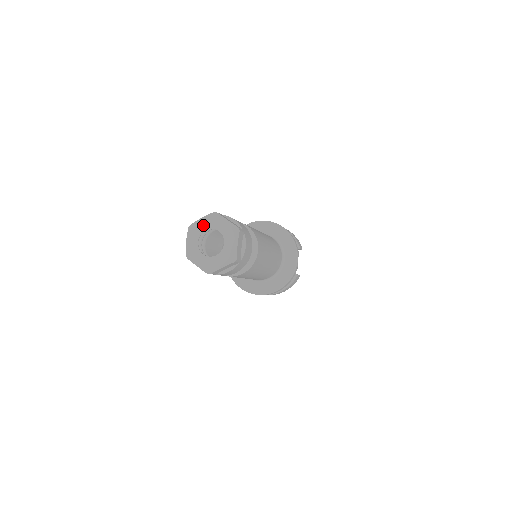
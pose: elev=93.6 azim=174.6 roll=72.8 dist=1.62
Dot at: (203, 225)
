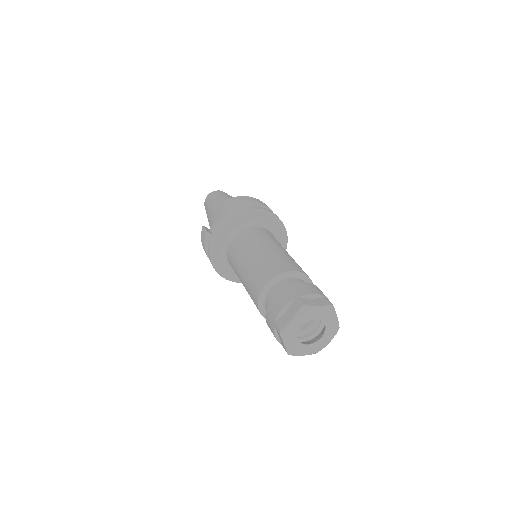
Dot at: (317, 314)
